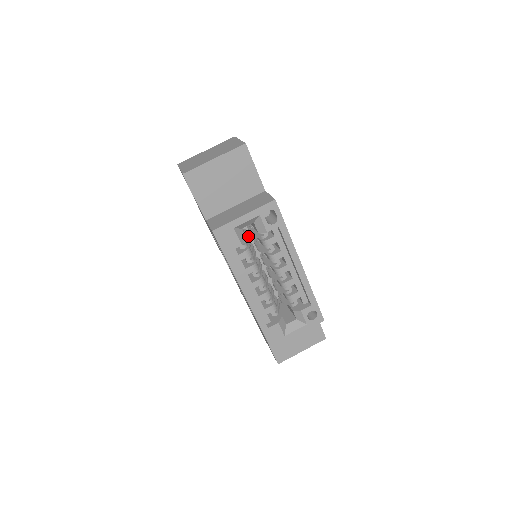
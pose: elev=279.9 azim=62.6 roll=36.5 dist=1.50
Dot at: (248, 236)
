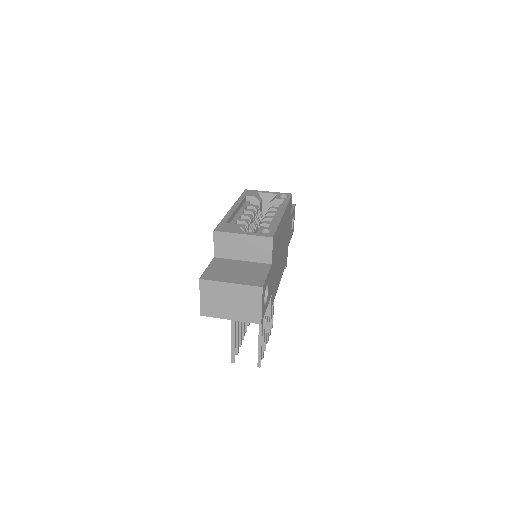
Dot at: (262, 217)
